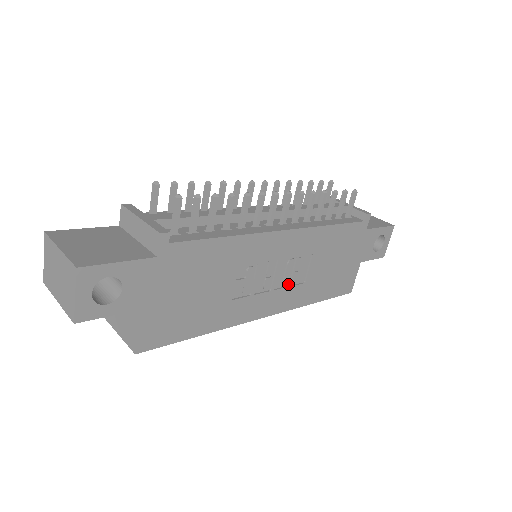
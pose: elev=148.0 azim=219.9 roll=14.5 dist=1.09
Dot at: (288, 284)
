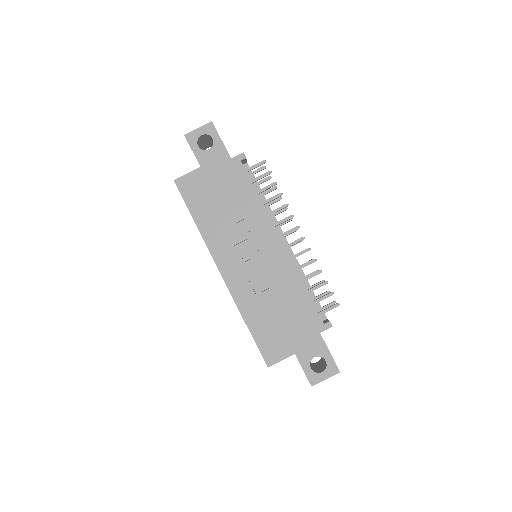
Dot at: (249, 276)
